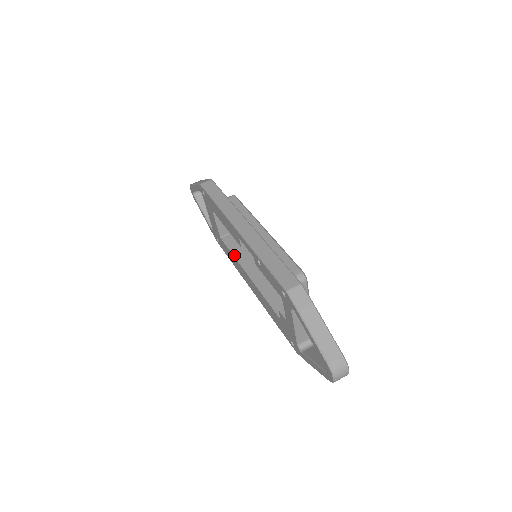
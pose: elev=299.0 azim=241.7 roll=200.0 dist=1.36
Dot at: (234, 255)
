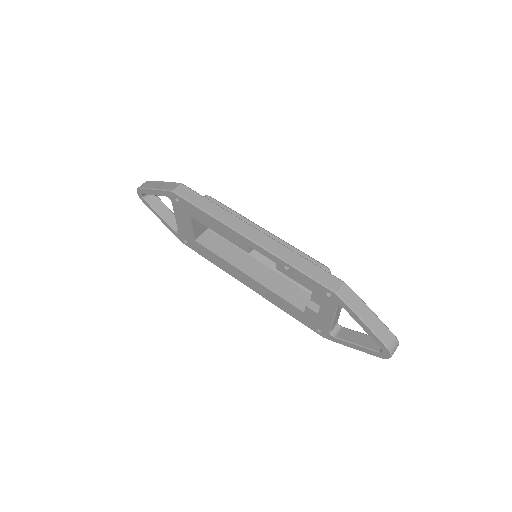
Dot at: (221, 257)
